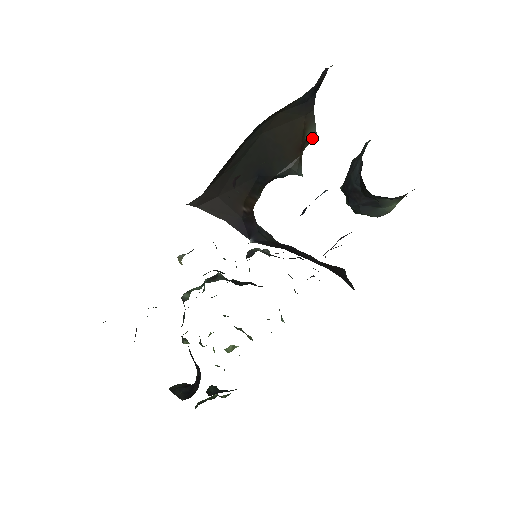
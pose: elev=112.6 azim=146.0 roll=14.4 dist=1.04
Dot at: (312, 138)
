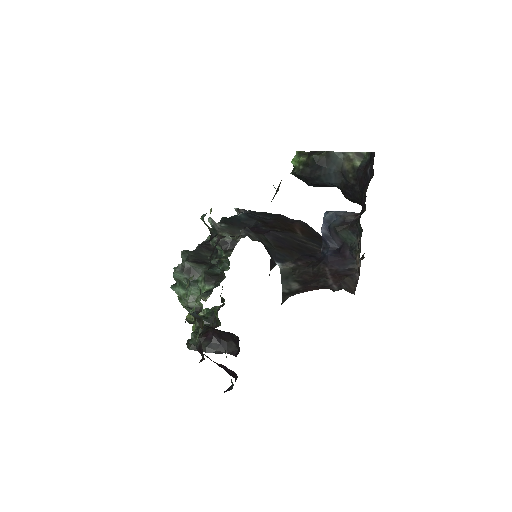
Dot at: occluded
